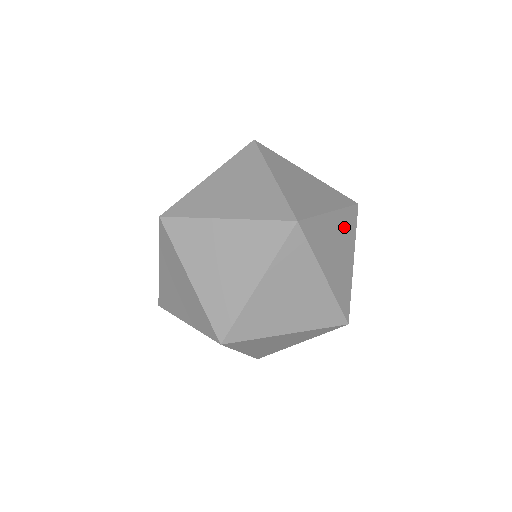
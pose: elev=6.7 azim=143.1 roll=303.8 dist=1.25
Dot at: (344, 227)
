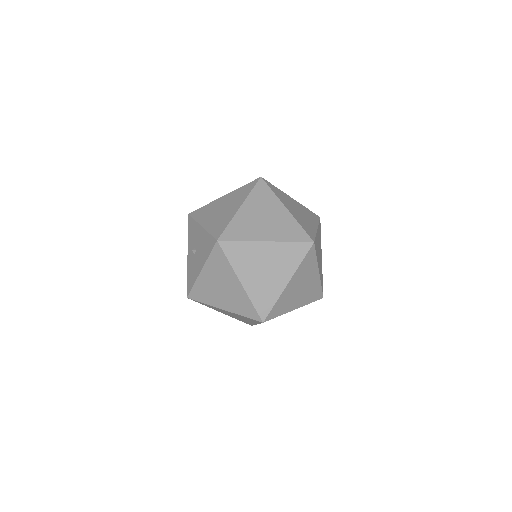
Dot at: (319, 236)
